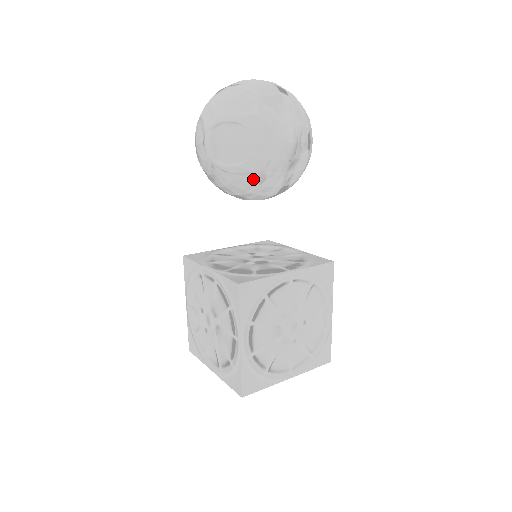
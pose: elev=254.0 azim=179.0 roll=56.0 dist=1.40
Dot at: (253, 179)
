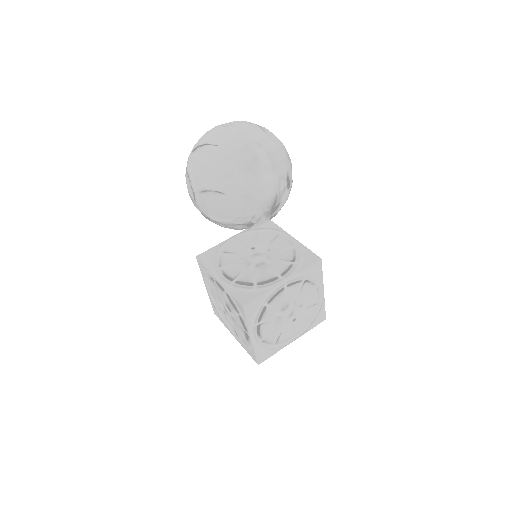
Dot at: (242, 226)
